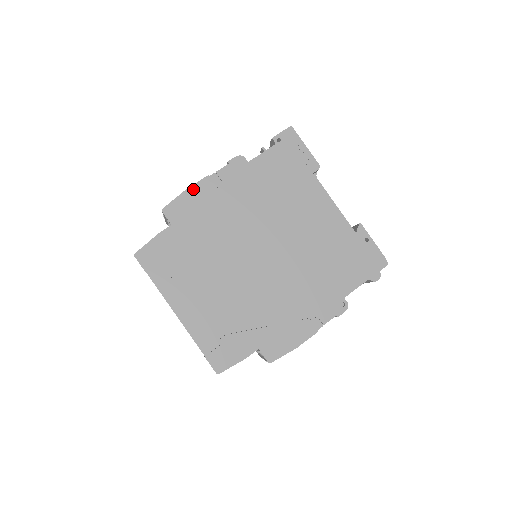
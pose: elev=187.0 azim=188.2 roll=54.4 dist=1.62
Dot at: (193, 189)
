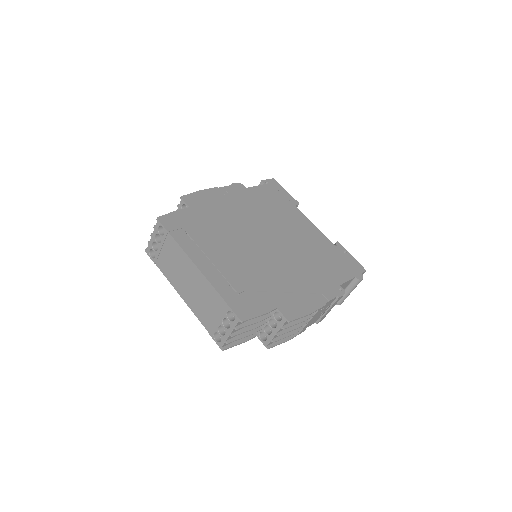
Dot at: (206, 191)
